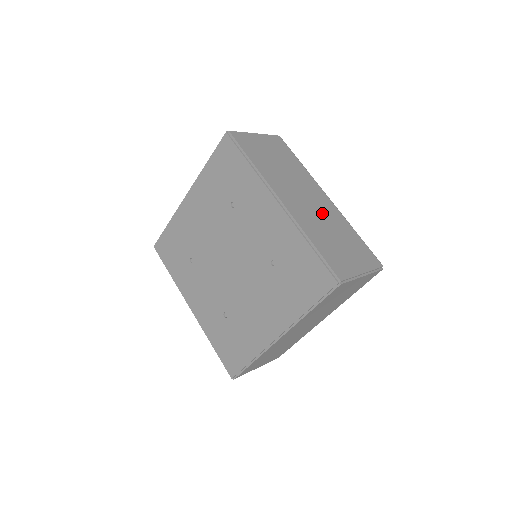
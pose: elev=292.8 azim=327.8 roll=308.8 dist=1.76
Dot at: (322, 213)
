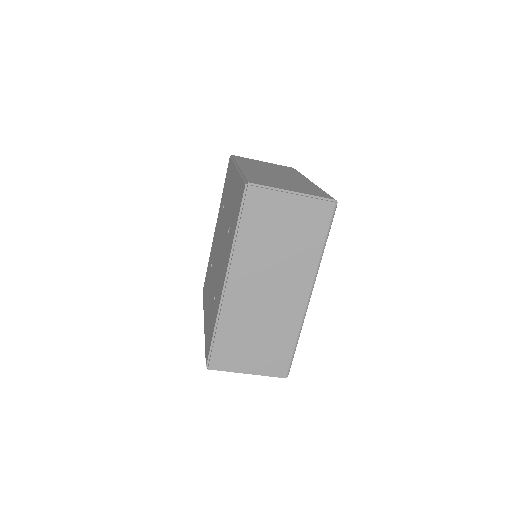
Dot at: (271, 310)
